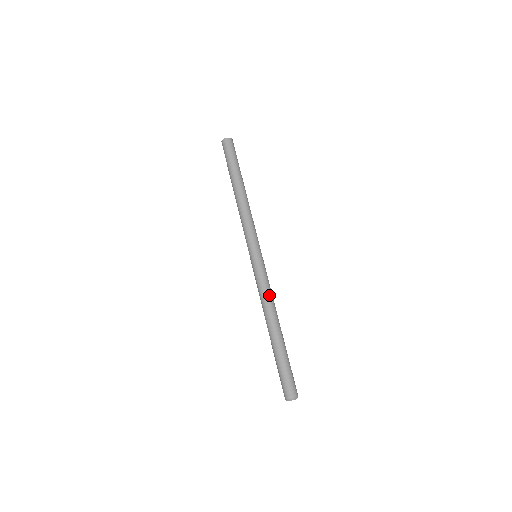
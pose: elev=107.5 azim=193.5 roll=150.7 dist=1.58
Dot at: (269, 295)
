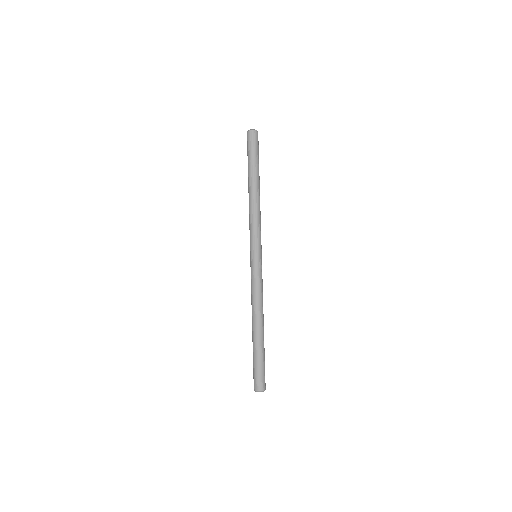
Dot at: (261, 296)
